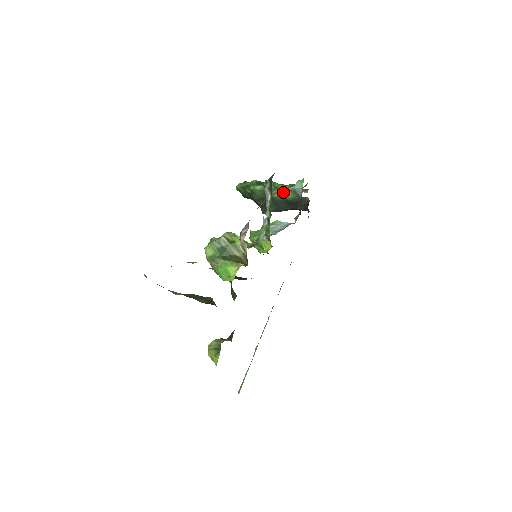
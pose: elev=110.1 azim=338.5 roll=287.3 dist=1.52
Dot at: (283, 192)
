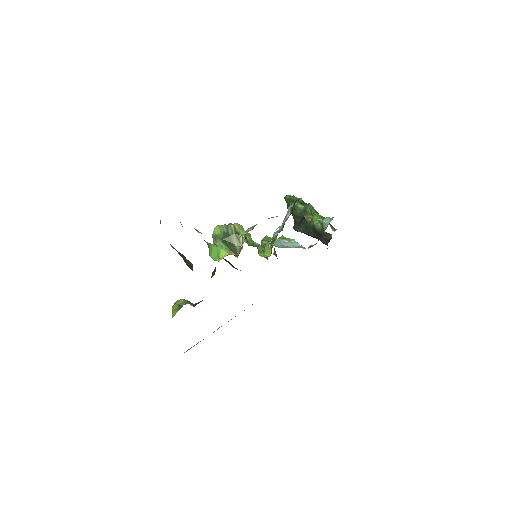
Dot at: (315, 220)
